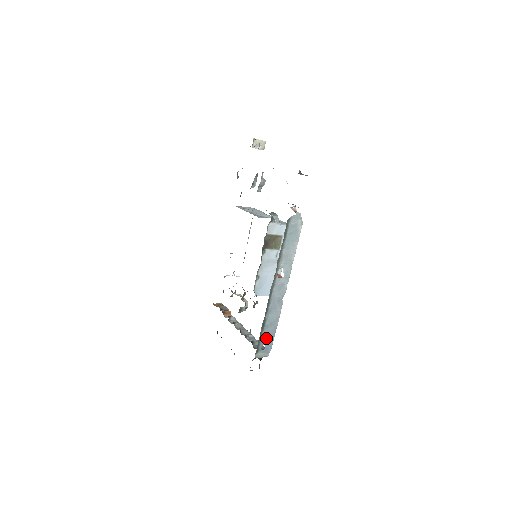
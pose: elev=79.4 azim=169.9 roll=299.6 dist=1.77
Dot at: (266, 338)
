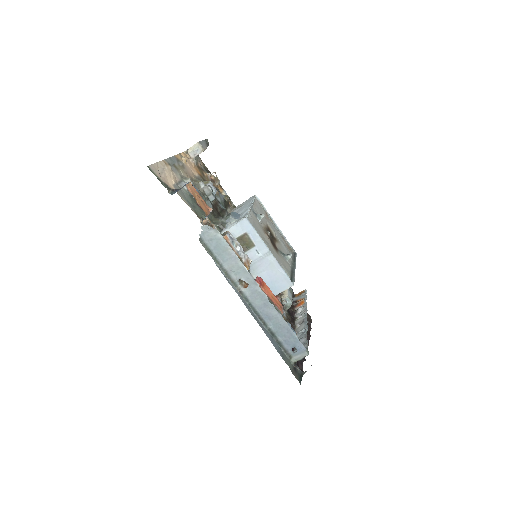
Dot at: (288, 341)
